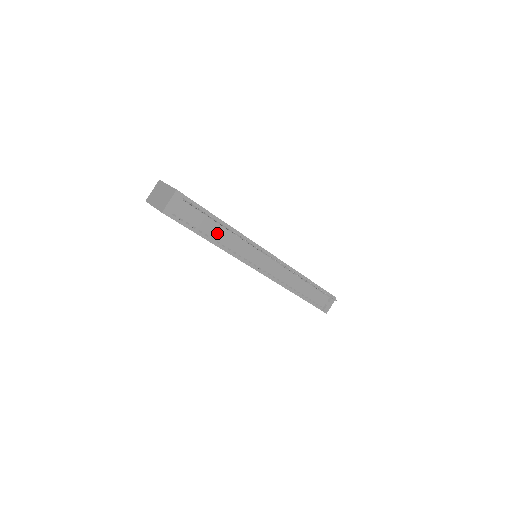
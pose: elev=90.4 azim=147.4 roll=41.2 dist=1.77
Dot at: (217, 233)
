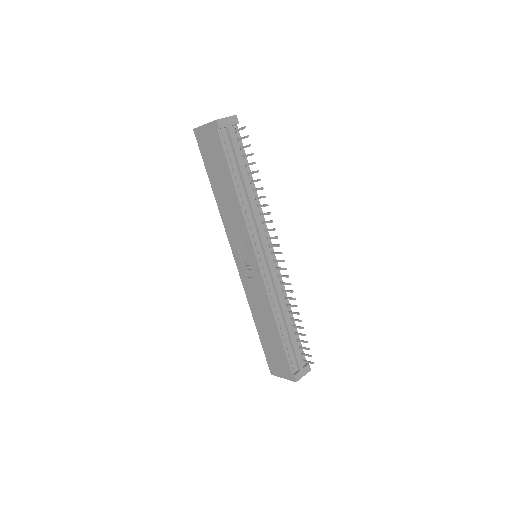
Dot at: (245, 183)
